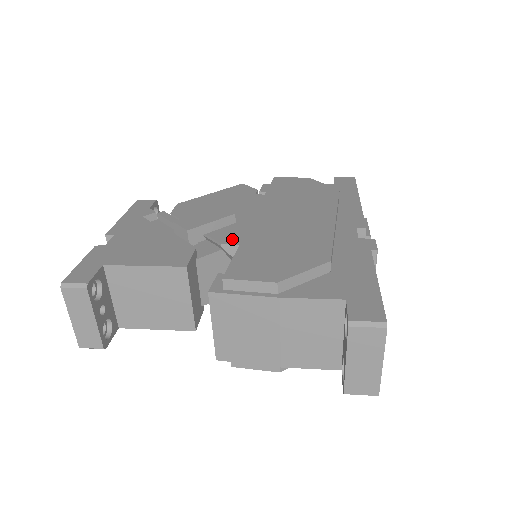
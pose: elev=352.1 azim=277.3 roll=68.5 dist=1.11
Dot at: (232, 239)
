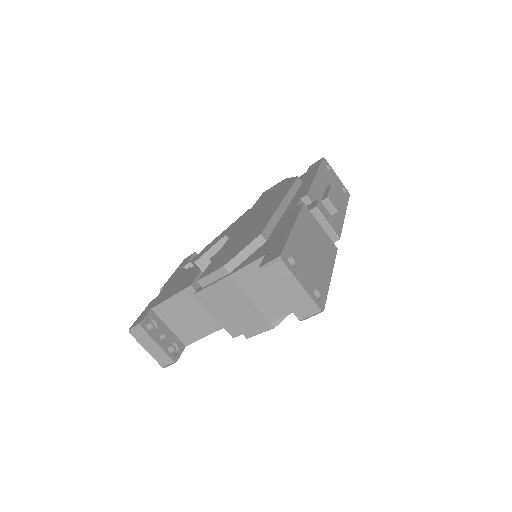
Dot at: occluded
